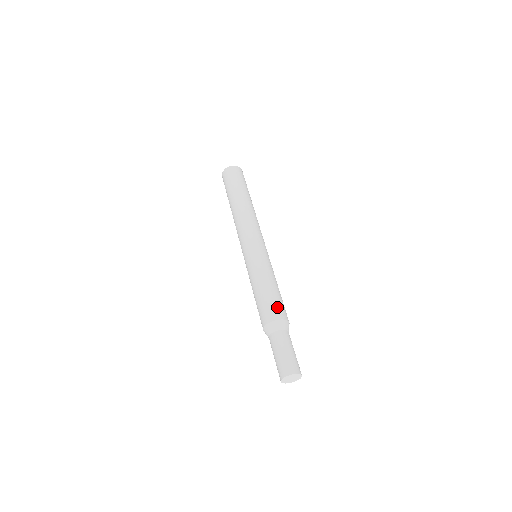
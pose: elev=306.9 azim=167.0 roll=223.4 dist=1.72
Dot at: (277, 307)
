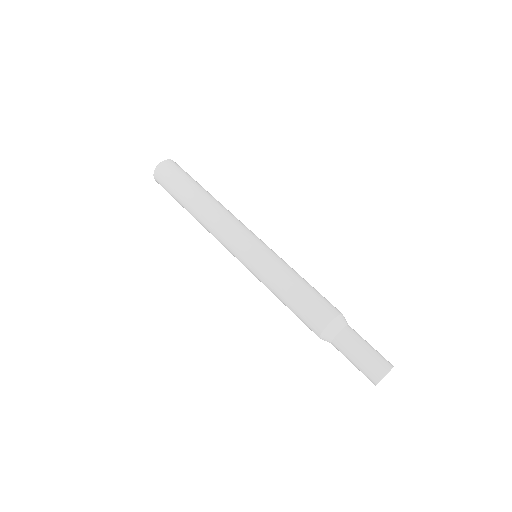
Dot at: occluded
